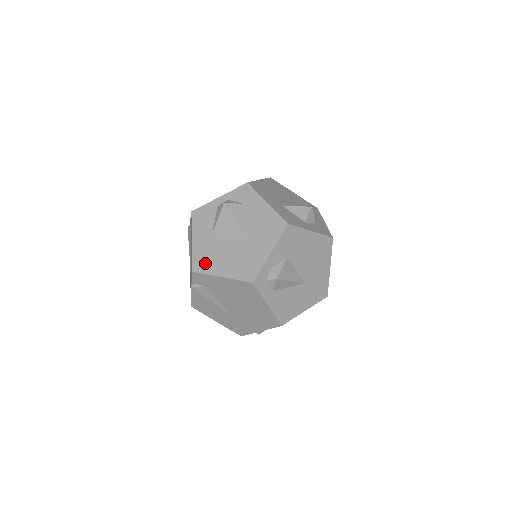
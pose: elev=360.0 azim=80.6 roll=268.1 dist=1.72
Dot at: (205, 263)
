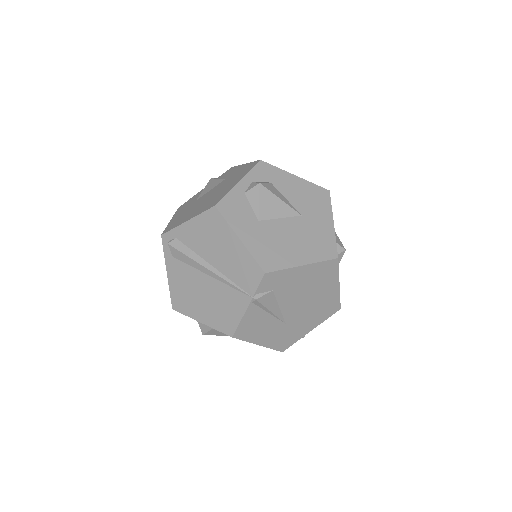
Dot at: (274, 258)
